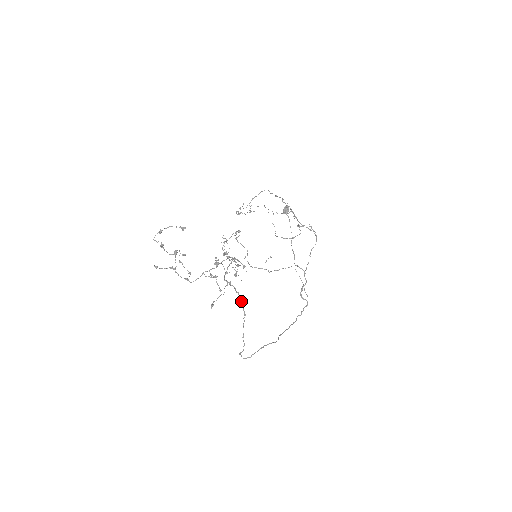
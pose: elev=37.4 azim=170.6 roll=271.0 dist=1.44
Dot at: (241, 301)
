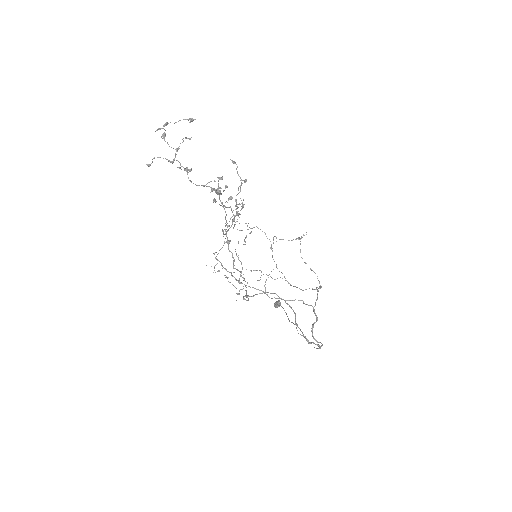
Dot at: occluded
